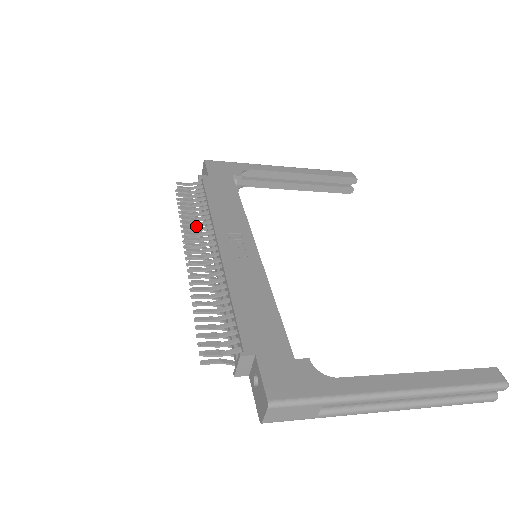
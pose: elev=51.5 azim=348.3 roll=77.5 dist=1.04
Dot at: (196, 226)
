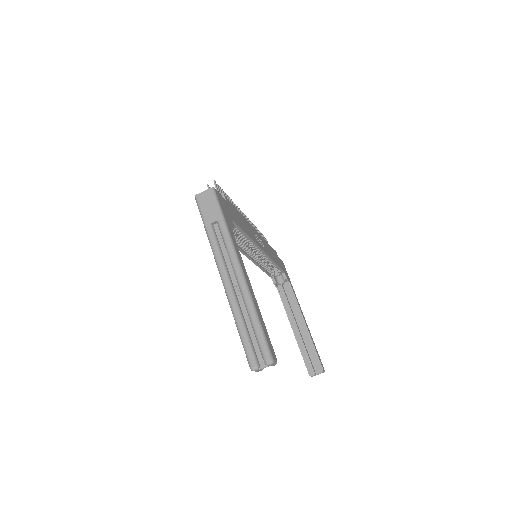
Dot at: occluded
